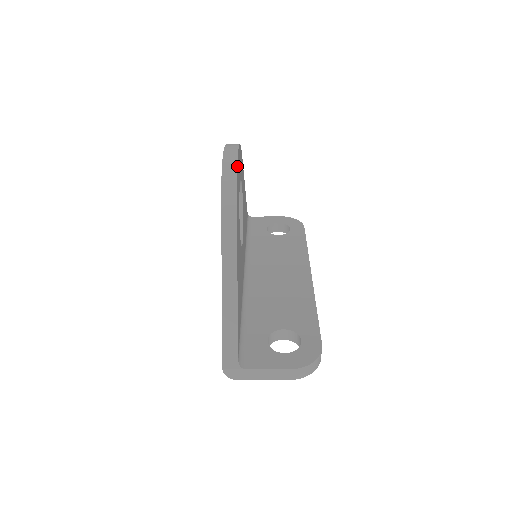
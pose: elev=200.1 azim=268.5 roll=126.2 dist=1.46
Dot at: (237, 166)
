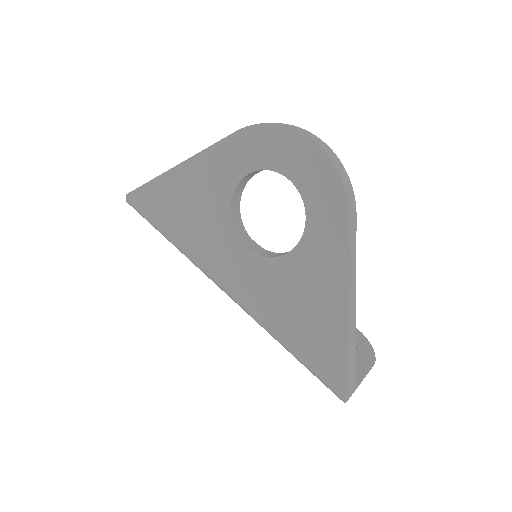
Dot at: (340, 165)
